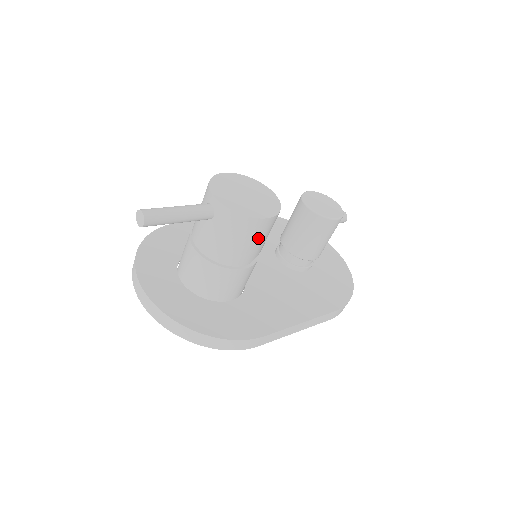
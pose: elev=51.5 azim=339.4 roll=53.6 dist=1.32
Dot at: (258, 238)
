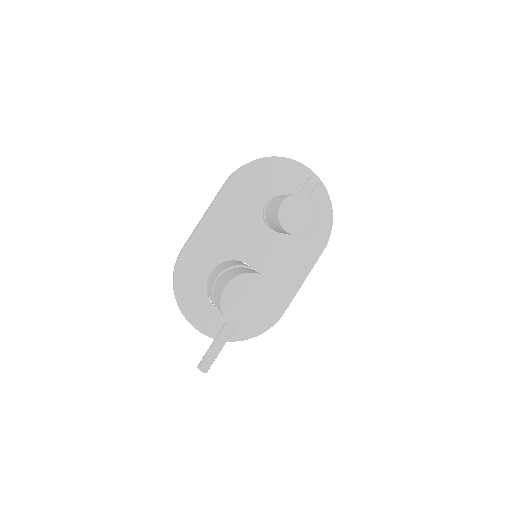
Dot at: occluded
